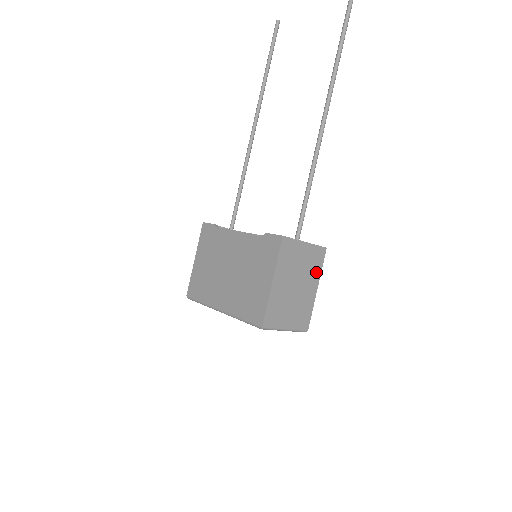
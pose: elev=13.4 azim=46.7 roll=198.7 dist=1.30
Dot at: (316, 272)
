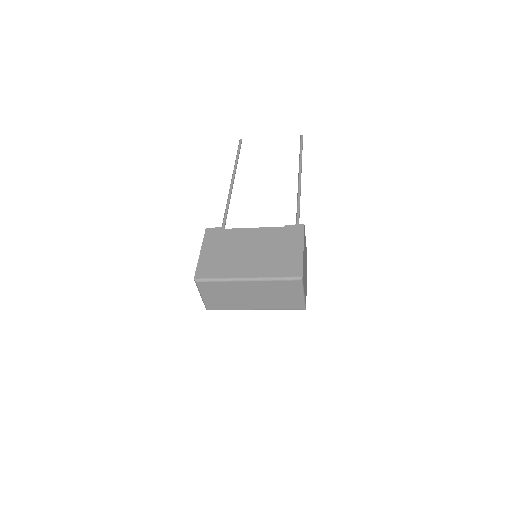
Dot at: (306, 269)
